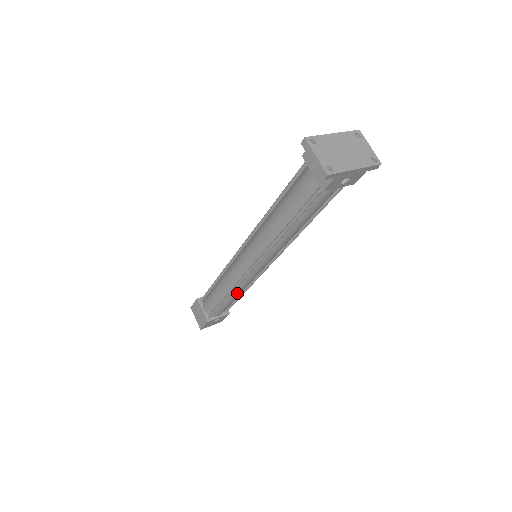
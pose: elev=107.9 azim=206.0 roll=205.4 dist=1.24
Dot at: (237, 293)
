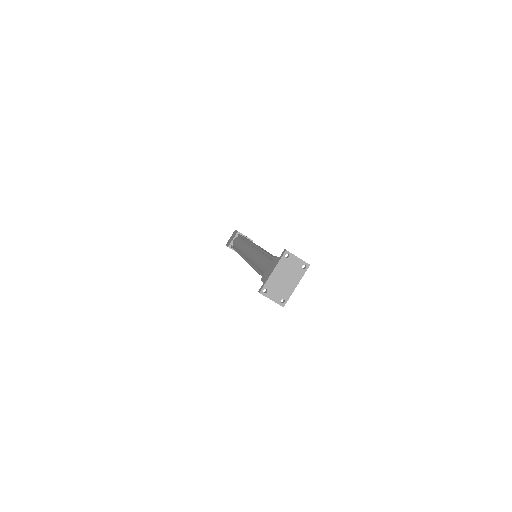
Dot at: occluded
